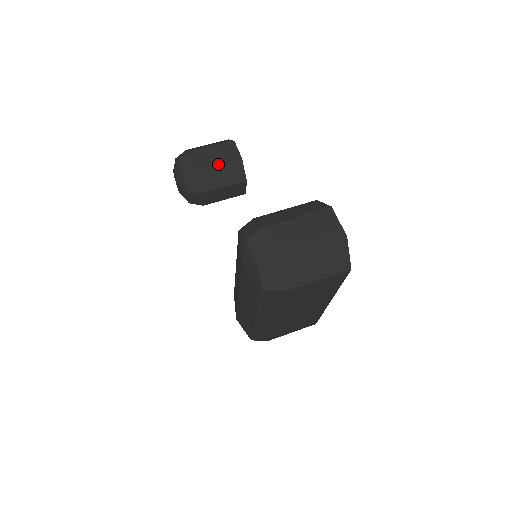
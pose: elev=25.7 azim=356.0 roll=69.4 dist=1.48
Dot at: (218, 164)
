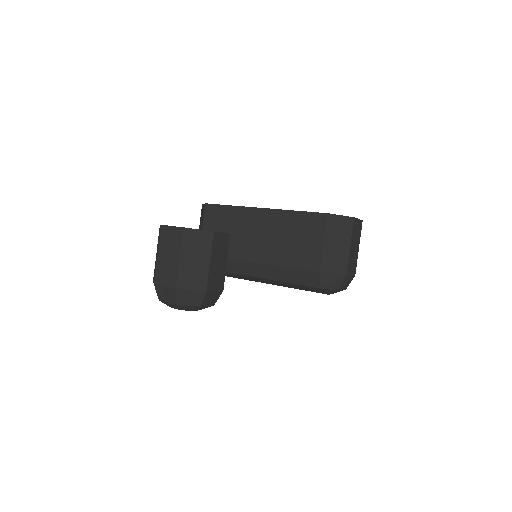
Dot at: occluded
